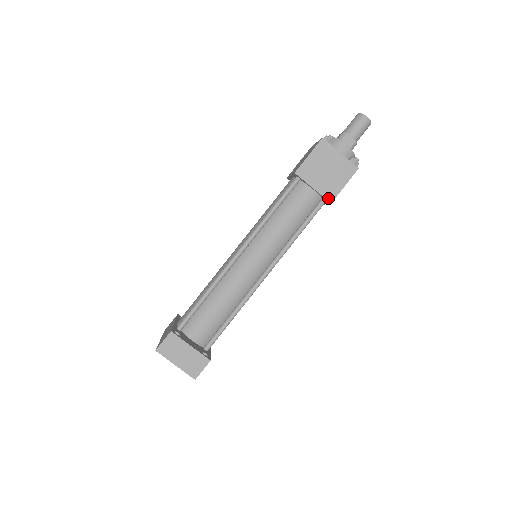
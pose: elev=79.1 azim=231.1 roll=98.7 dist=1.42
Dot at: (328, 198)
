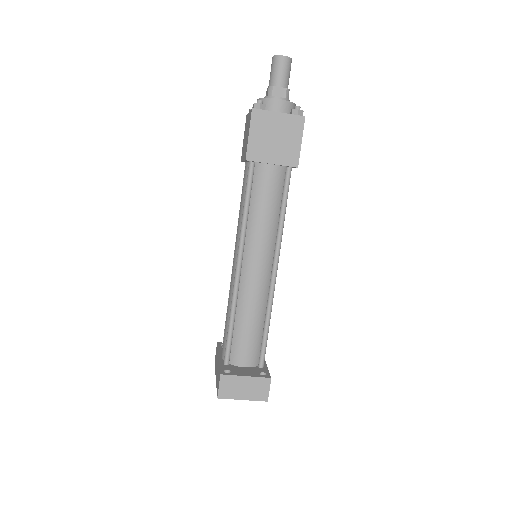
Dot at: (292, 164)
